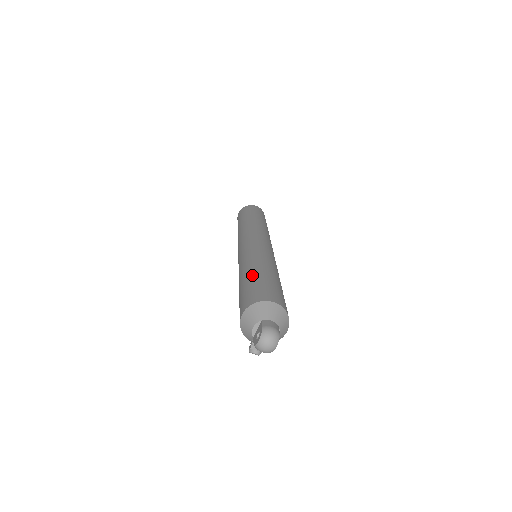
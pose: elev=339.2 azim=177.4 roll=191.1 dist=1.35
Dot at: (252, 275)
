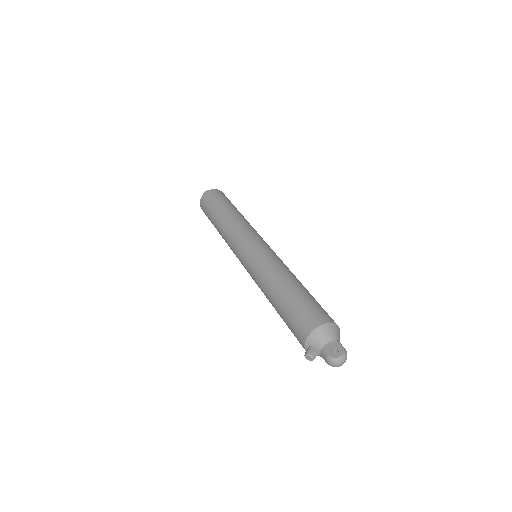
Dot at: (305, 289)
